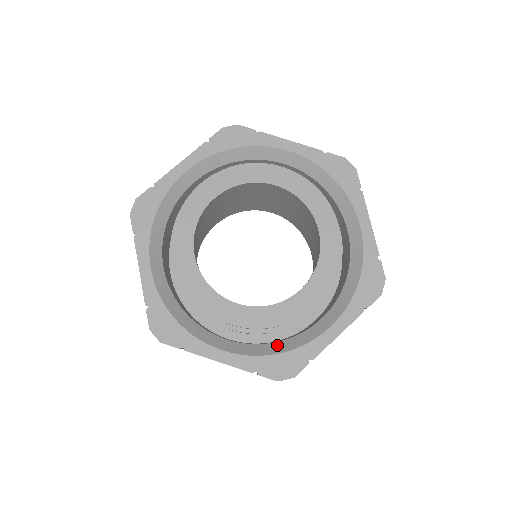
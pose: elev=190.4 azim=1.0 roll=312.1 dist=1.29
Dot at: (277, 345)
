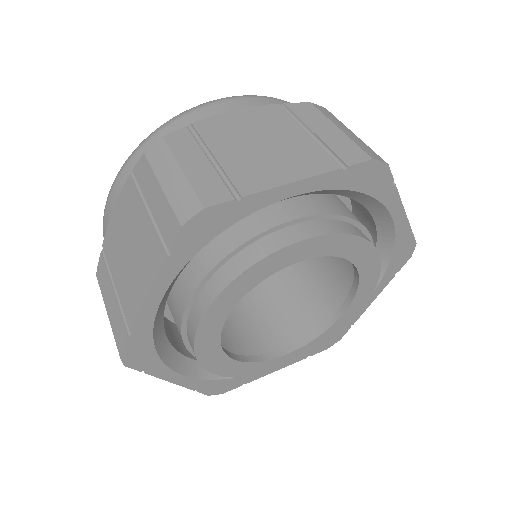
Dot at: occluded
